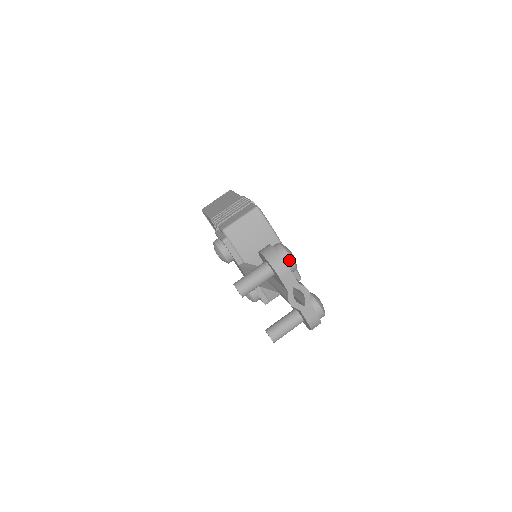
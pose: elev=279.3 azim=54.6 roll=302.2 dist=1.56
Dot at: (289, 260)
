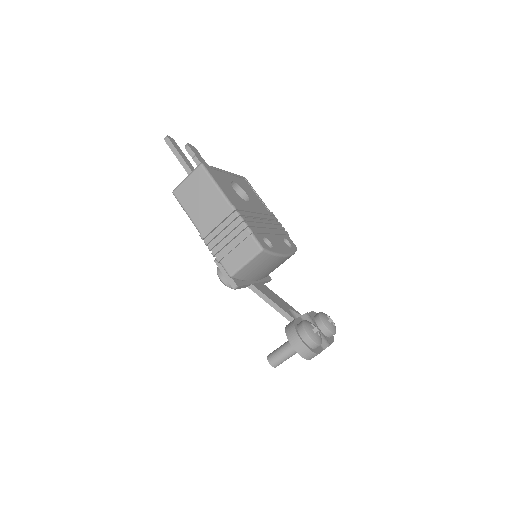
Dot at: occluded
